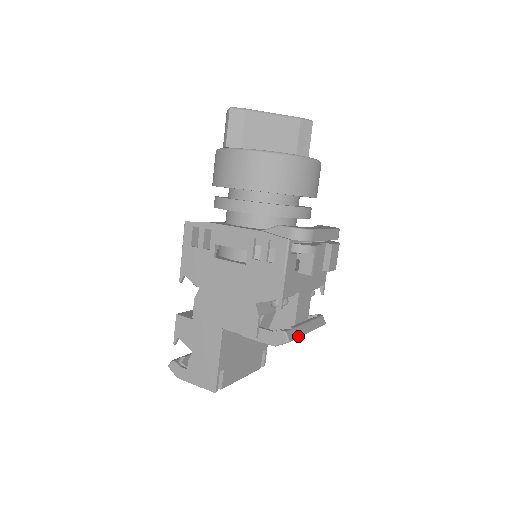
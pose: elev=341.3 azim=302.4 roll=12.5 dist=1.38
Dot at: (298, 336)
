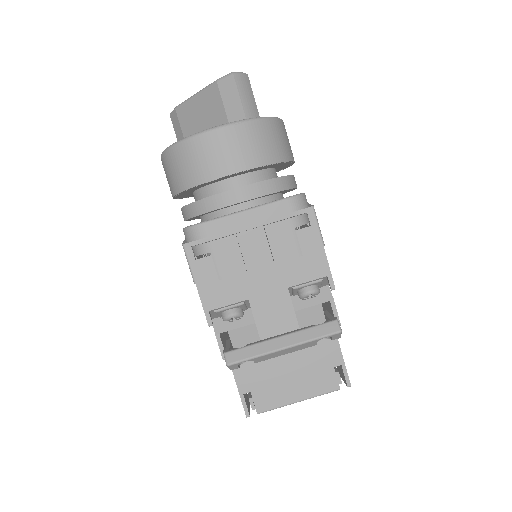
Dot at: (252, 356)
